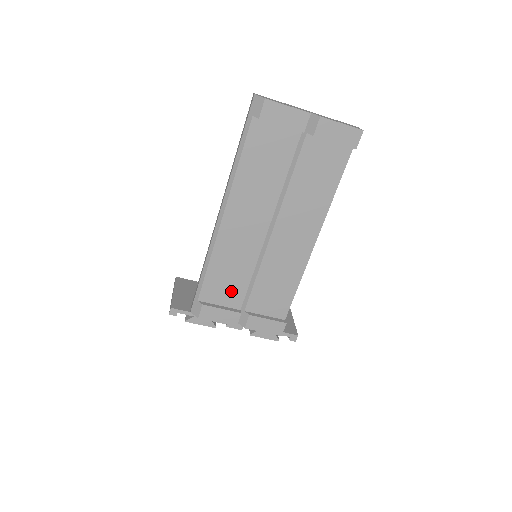
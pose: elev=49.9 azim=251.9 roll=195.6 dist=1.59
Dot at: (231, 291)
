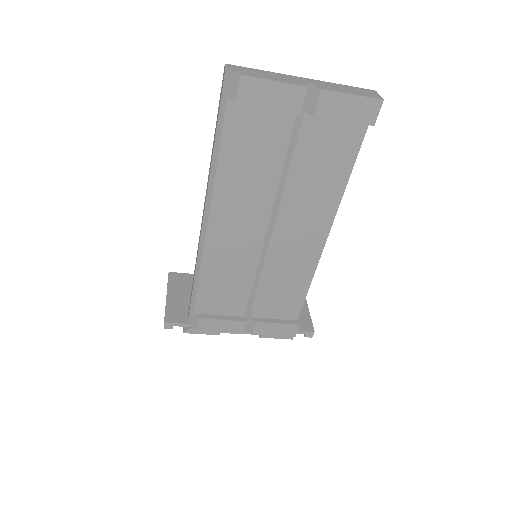
Dot at: (231, 299)
